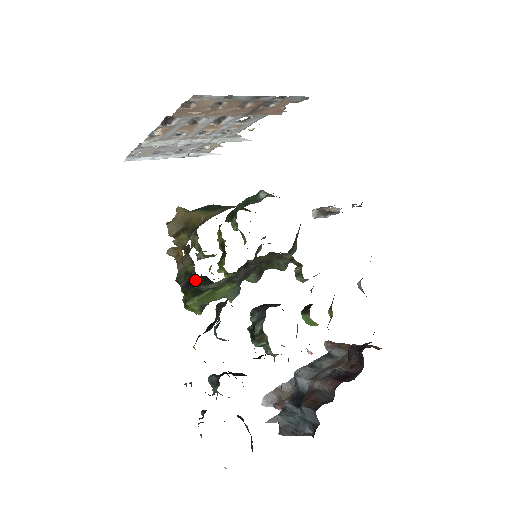
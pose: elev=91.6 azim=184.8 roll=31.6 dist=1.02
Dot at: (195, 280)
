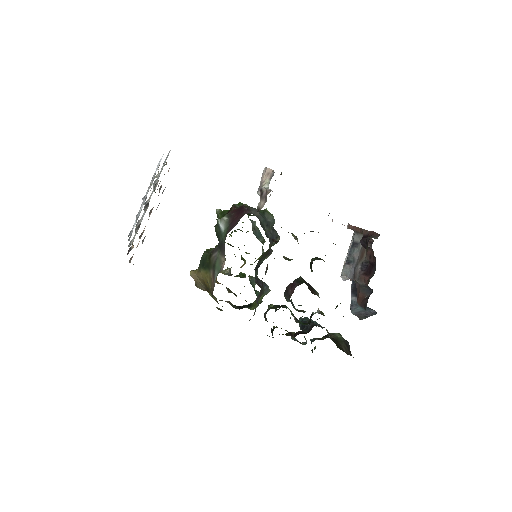
Dot at: (241, 307)
